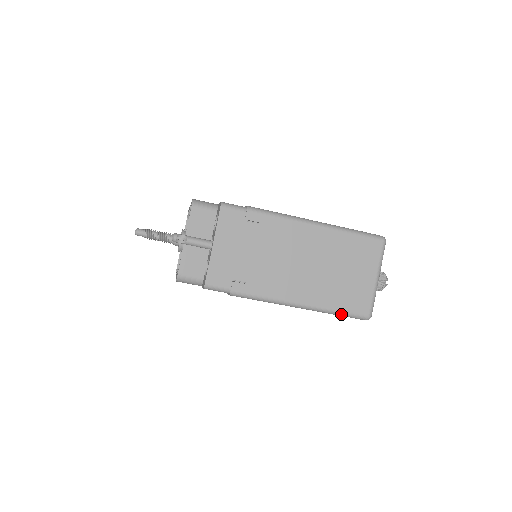
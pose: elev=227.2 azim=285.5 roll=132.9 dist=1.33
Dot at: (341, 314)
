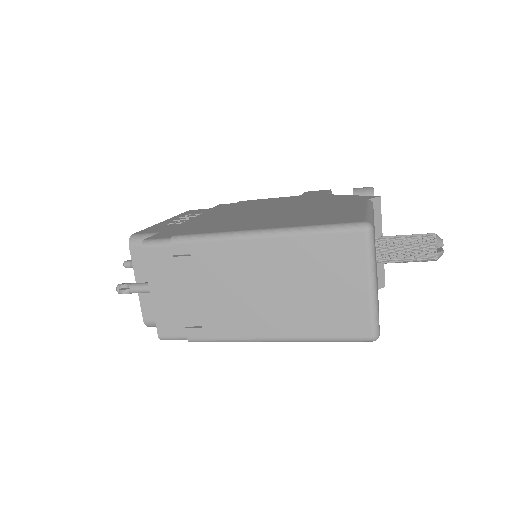
Dot at: (332, 341)
